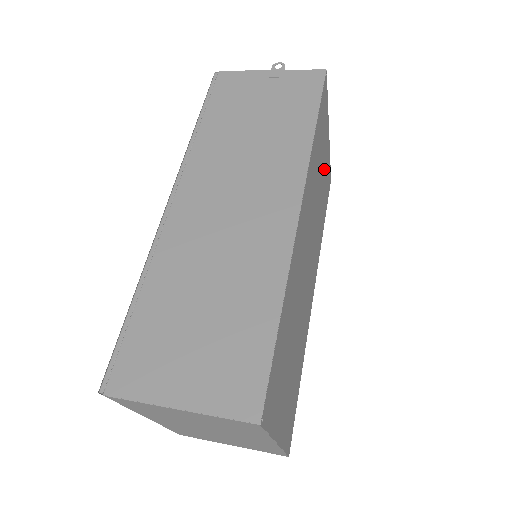
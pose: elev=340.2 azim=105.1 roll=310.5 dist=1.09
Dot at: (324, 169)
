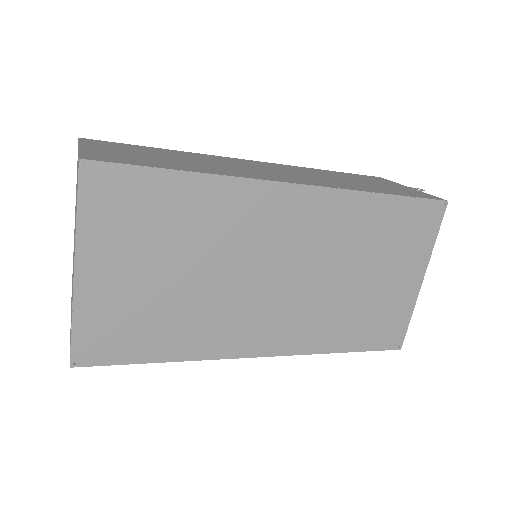
Dot at: (385, 288)
